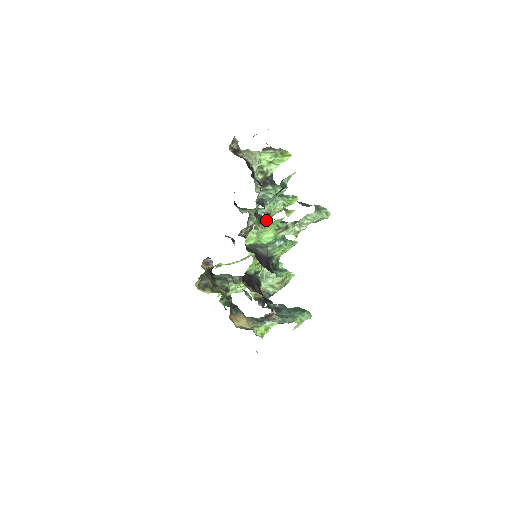
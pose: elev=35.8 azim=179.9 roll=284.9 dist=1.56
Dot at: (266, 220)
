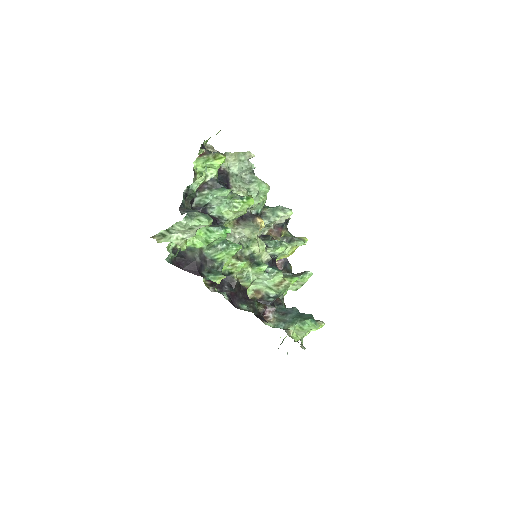
Dot at: (220, 223)
